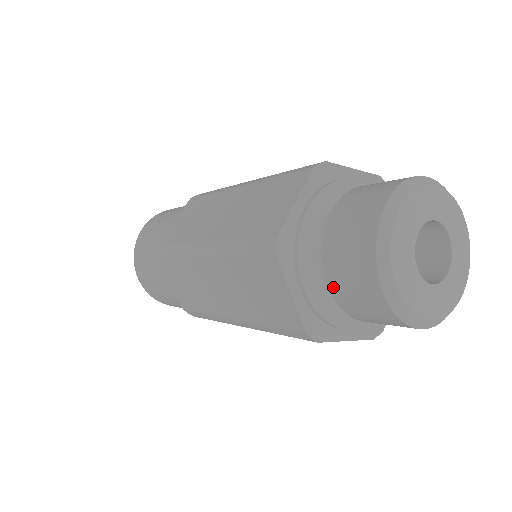
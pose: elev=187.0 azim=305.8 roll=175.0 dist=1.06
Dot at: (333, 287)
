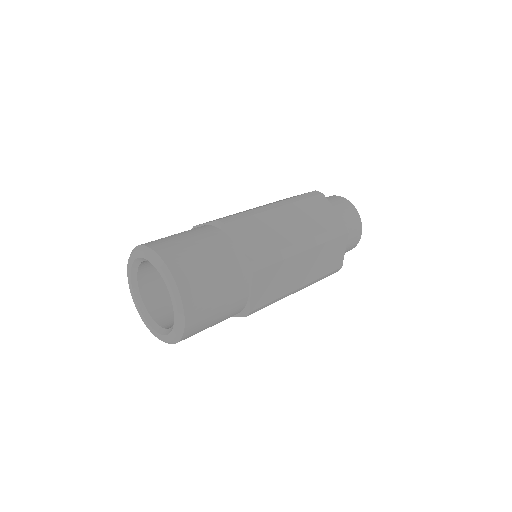
Dot at: (339, 212)
